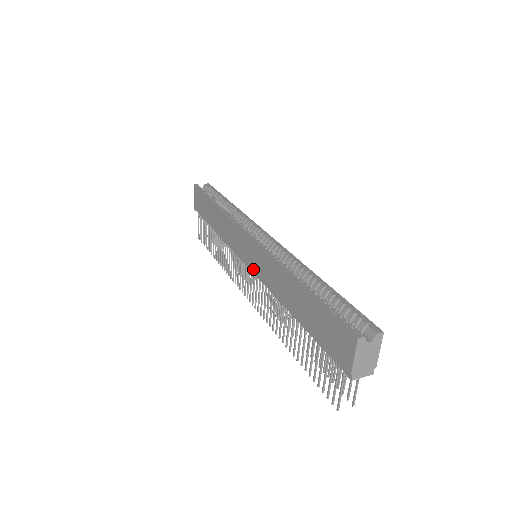
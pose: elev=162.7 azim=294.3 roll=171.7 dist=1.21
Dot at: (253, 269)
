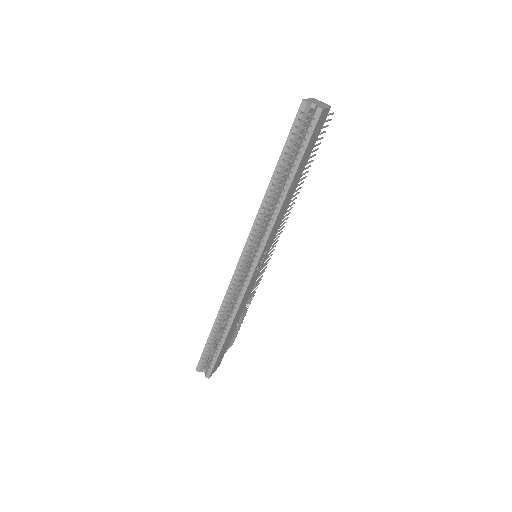
Dot at: occluded
